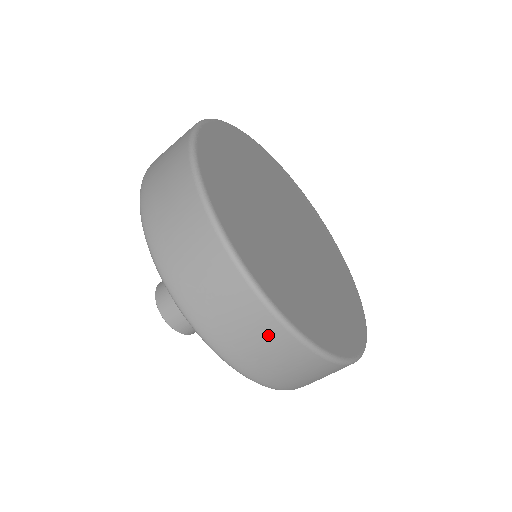
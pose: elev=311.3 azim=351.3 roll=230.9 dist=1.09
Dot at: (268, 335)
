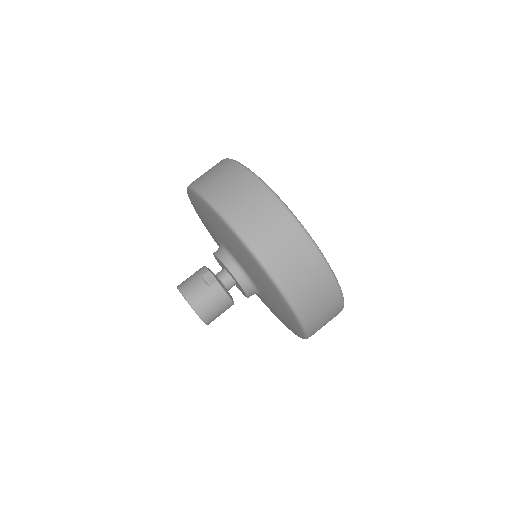
Dot at: (329, 294)
